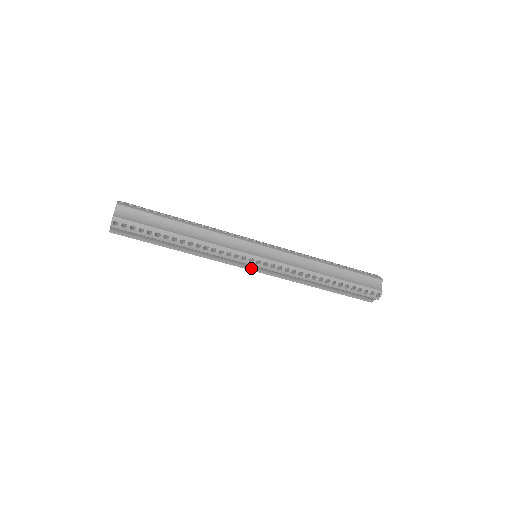
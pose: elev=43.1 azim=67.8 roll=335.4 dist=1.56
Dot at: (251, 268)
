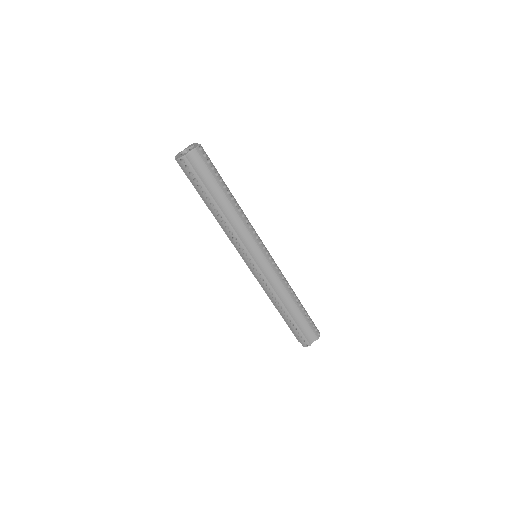
Dot at: (256, 260)
